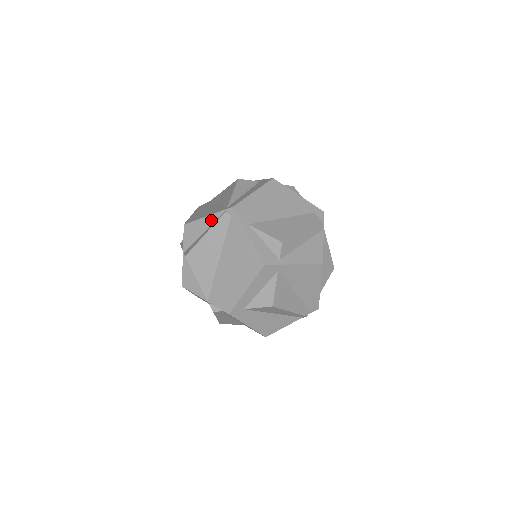
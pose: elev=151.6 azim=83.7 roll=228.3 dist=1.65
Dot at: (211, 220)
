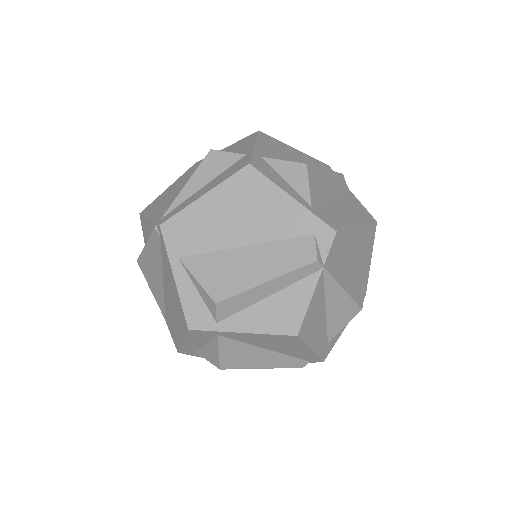
Dot at: (151, 227)
